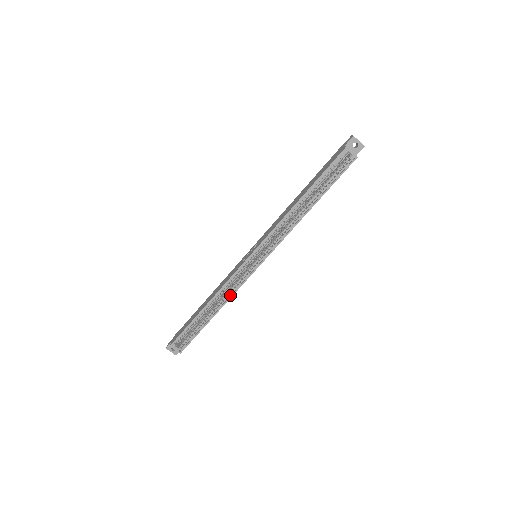
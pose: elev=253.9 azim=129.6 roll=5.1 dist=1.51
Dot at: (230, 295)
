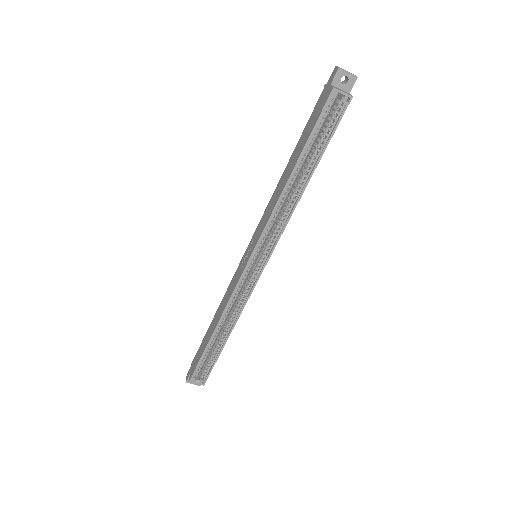
Dot at: (239, 310)
